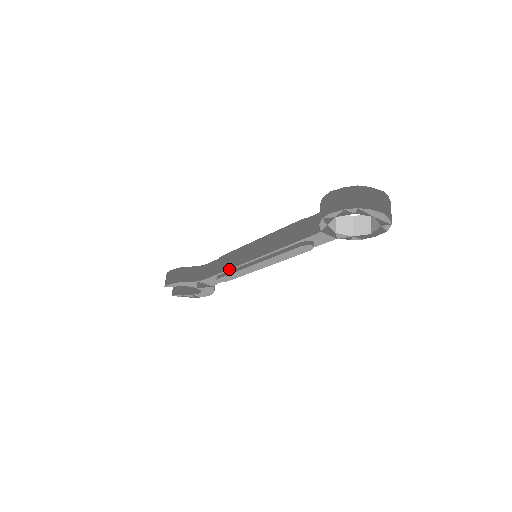
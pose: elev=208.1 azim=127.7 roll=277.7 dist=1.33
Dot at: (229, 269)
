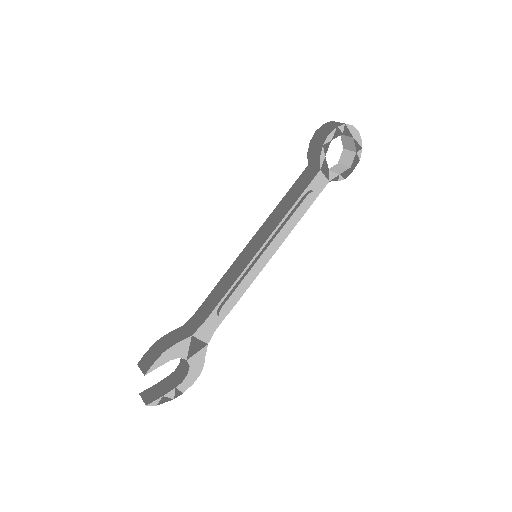
Dot at: (234, 282)
